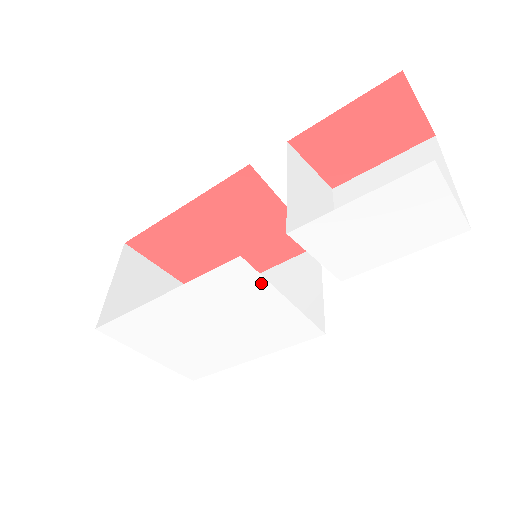
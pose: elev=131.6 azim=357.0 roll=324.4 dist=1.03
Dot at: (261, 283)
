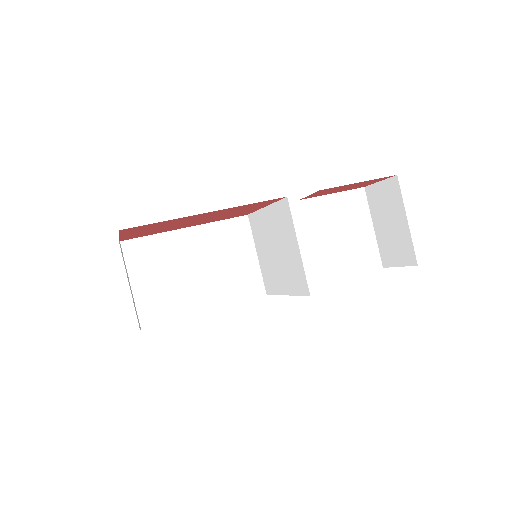
Dot at: occluded
